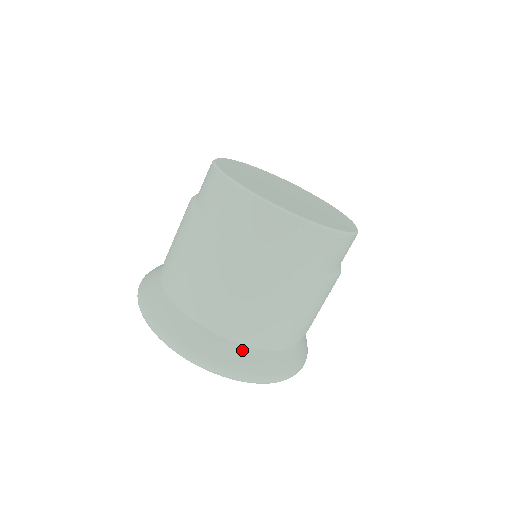
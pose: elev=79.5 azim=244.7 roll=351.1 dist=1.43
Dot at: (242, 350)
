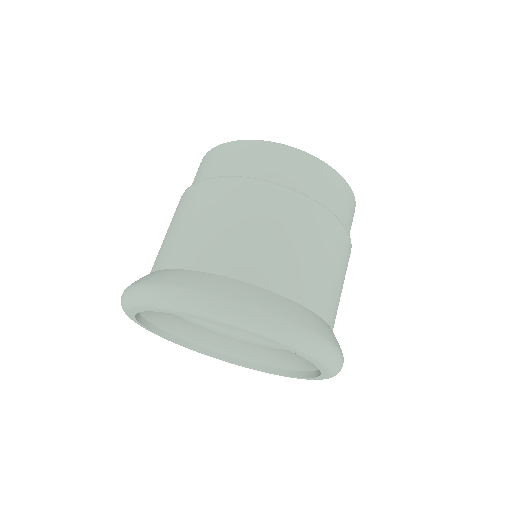
Dot at: (274, 296)
